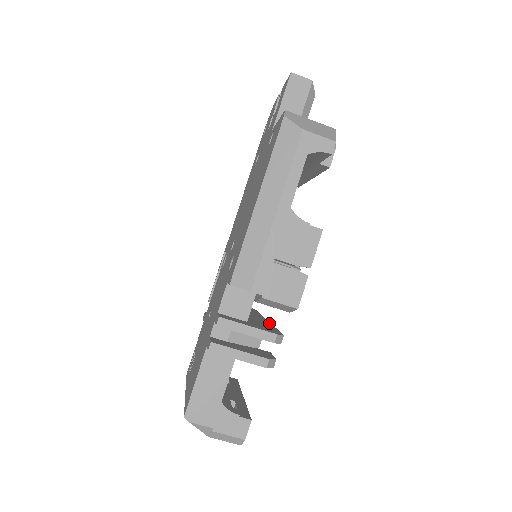
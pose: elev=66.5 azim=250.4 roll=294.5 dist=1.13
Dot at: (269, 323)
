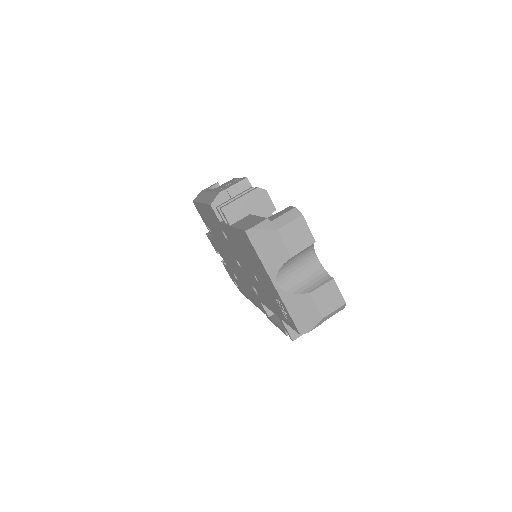
Dot at: occluded
